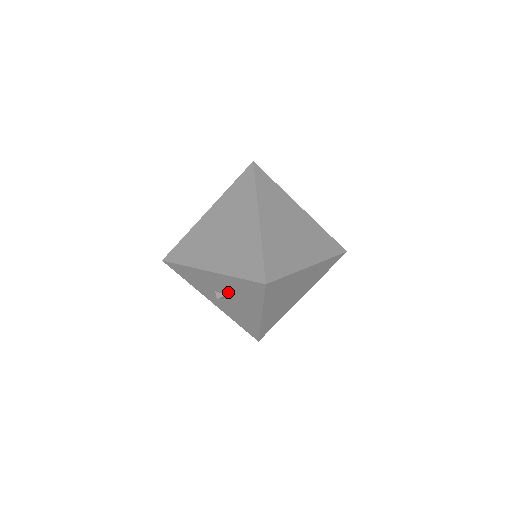
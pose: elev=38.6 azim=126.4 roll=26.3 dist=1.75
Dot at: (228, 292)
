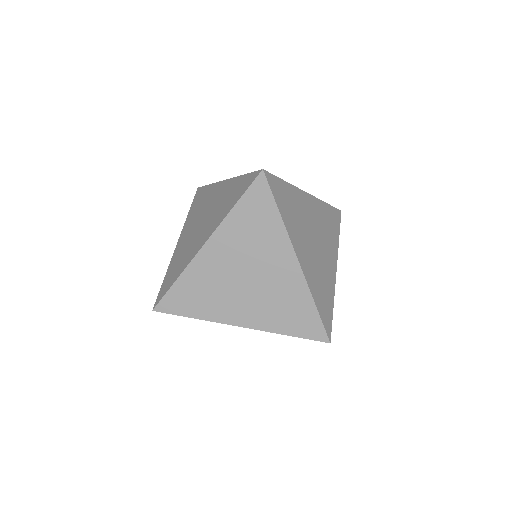
Dot at: occluded
